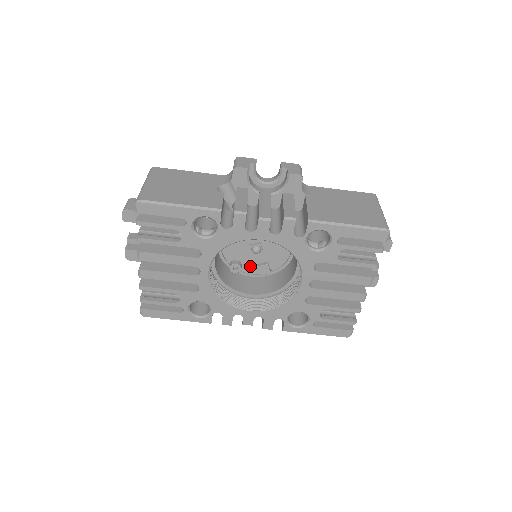
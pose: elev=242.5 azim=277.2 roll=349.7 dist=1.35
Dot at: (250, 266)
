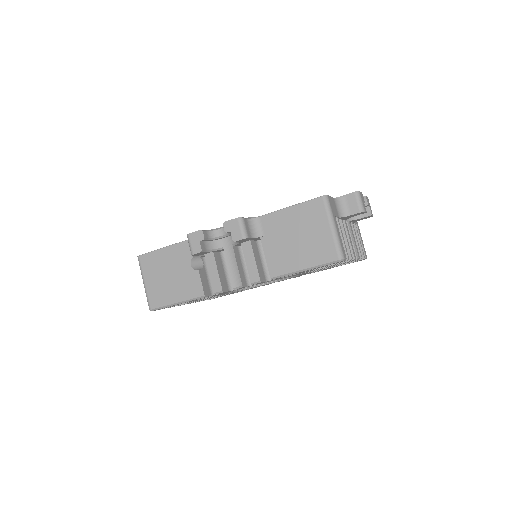
Dot at: occluded
